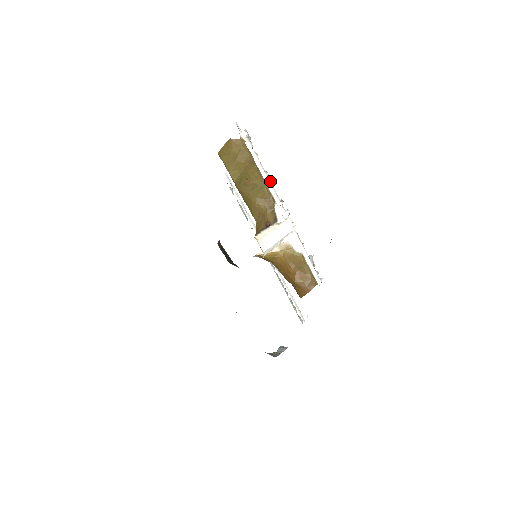
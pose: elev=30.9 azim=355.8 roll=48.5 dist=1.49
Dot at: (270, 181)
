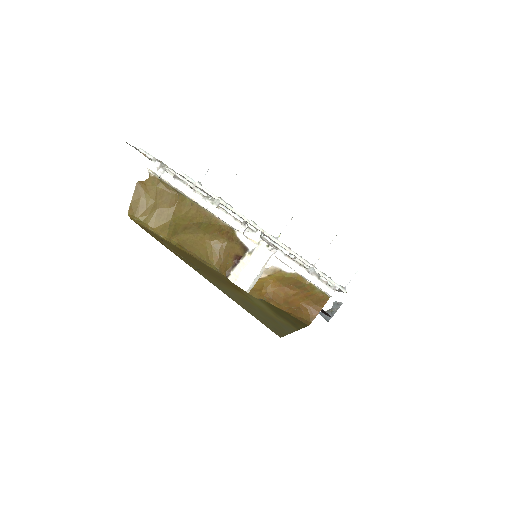
Dot at: (218, 206)
